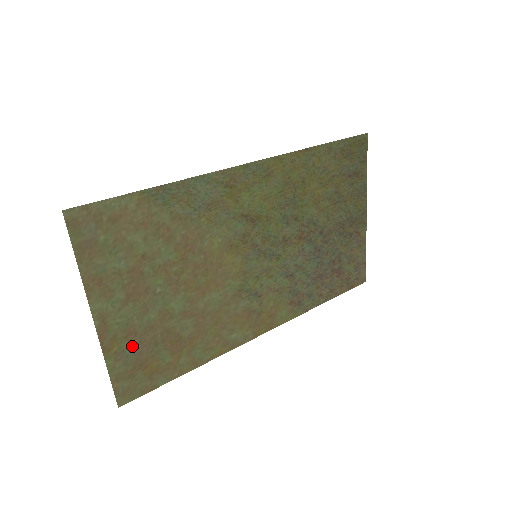
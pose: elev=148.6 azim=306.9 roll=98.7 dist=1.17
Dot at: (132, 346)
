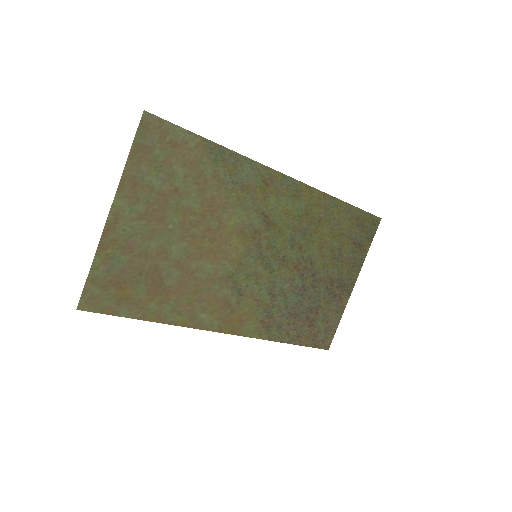
Dot at: (122, 260)
